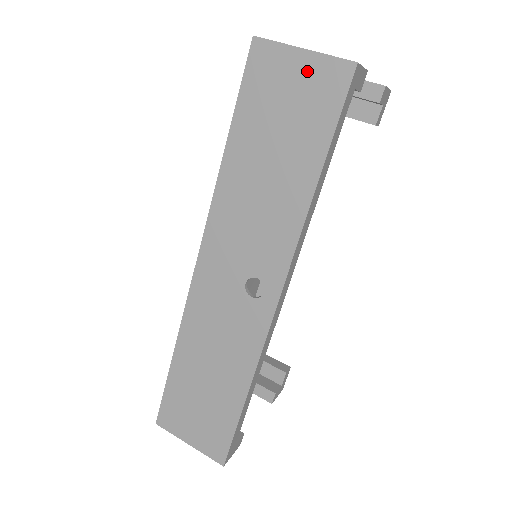
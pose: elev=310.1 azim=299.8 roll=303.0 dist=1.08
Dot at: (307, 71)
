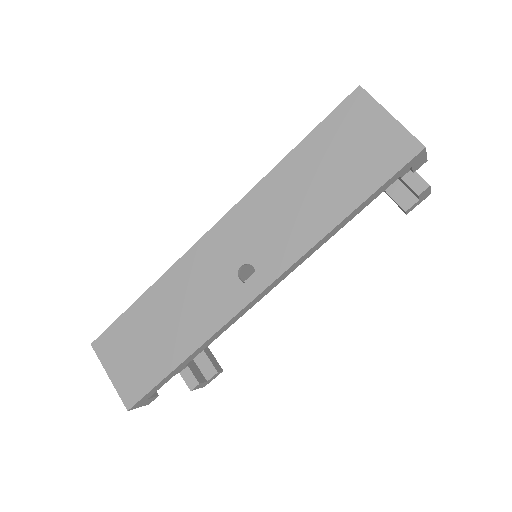
Dot at: (385, 132)
